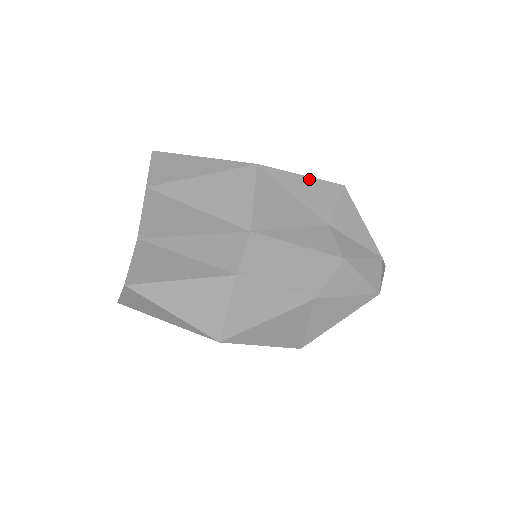
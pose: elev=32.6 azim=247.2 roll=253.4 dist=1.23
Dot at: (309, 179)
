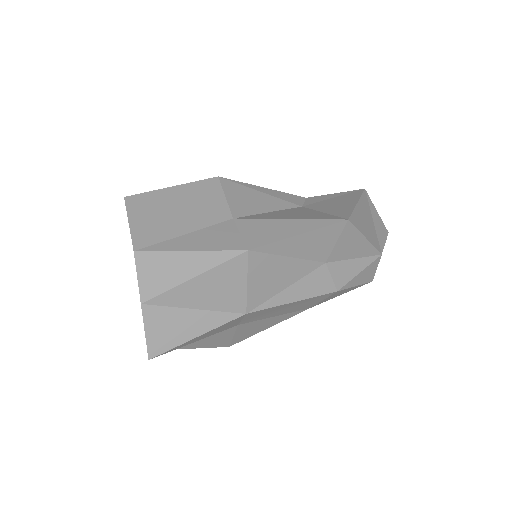
Dot at: (307, 234)
